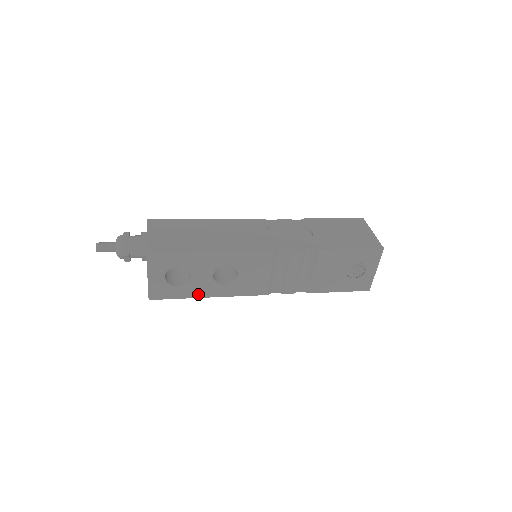
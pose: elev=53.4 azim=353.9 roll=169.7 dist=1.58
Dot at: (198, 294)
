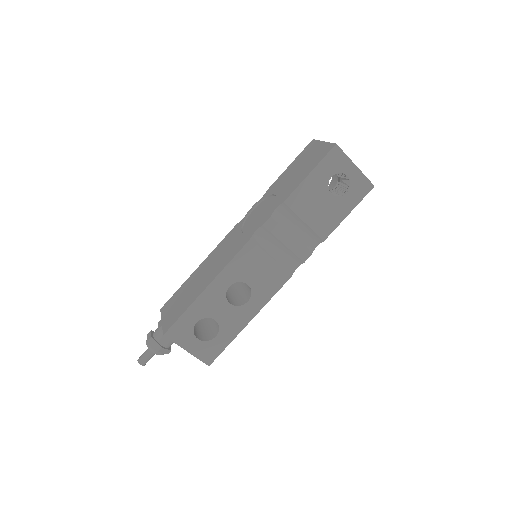
Dot at: (238, 328)
